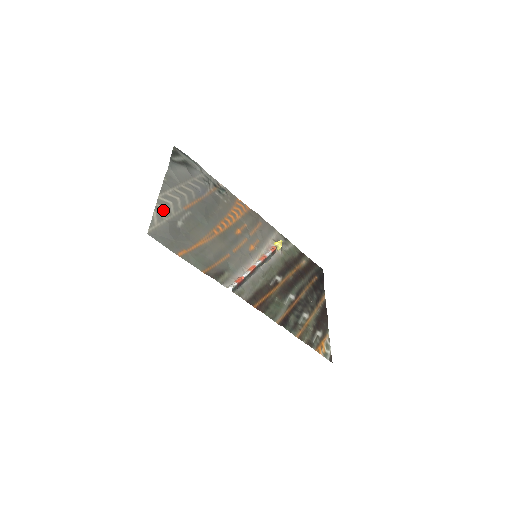
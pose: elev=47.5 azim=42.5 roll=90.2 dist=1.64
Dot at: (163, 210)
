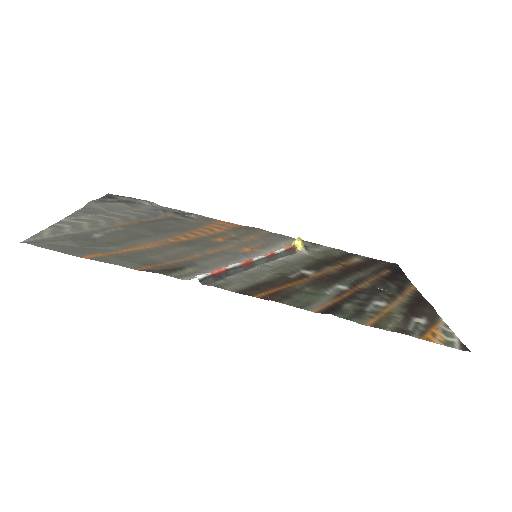
Dot at: (67, 227)
